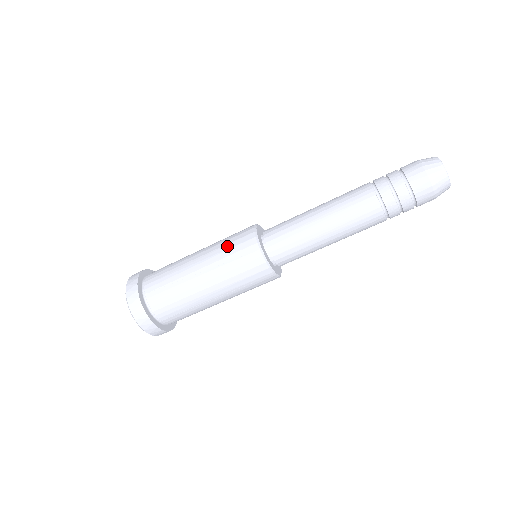
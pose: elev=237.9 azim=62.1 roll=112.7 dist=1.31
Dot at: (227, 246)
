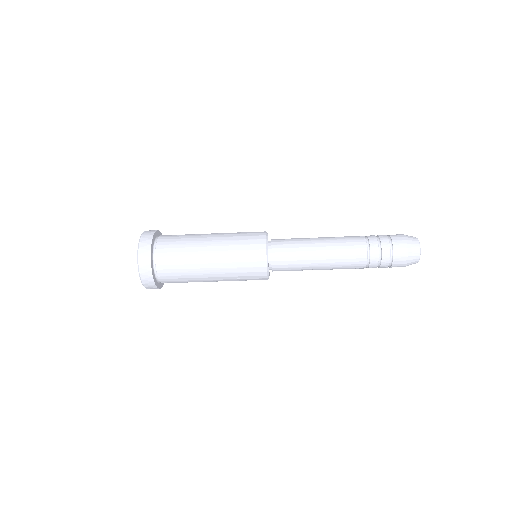
Dot at: (241, 270)
